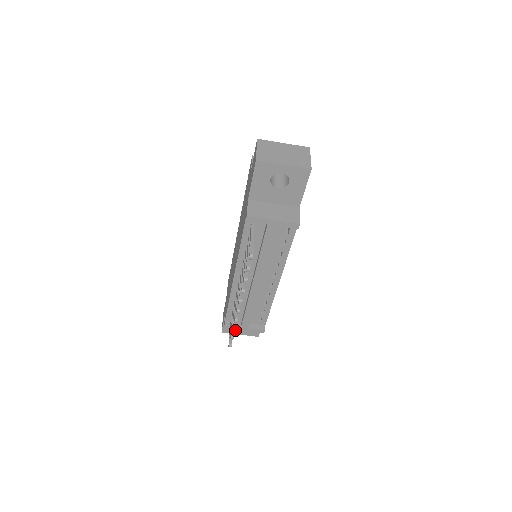
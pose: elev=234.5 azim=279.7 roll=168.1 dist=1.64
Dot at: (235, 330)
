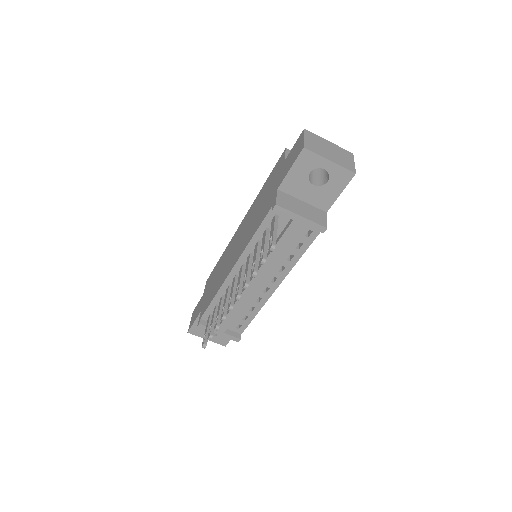
Dot at: (203, 333)
